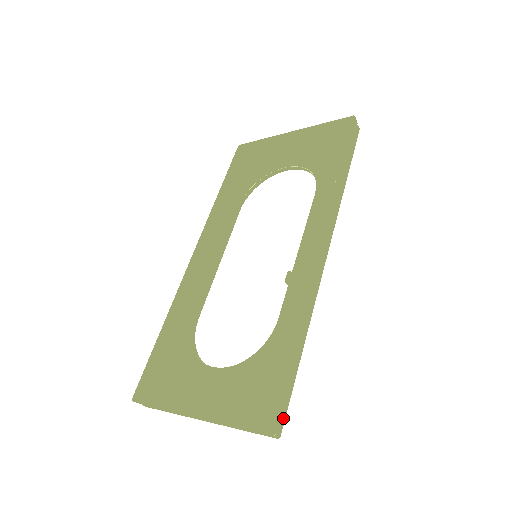
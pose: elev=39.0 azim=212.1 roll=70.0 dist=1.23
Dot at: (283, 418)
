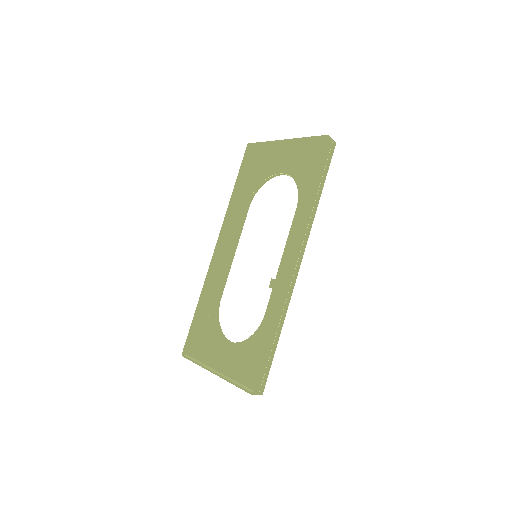
Dot at: (264, 383)
